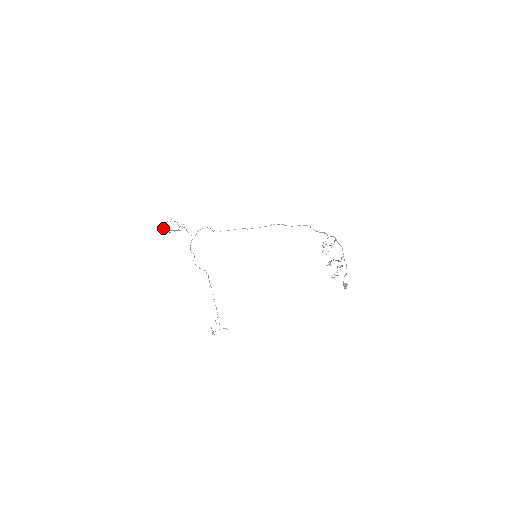
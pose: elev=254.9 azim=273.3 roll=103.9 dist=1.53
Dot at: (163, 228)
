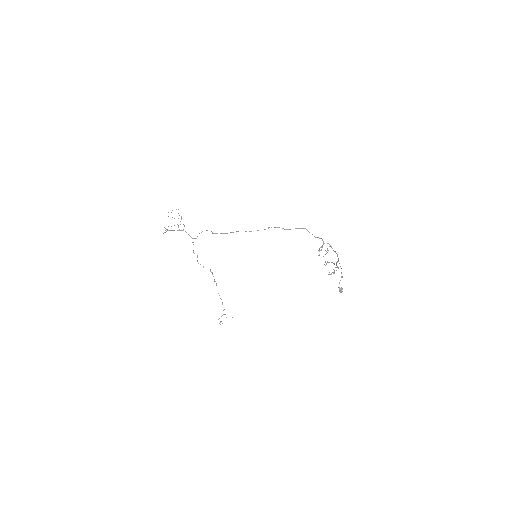
Dot at: (165, 230)
